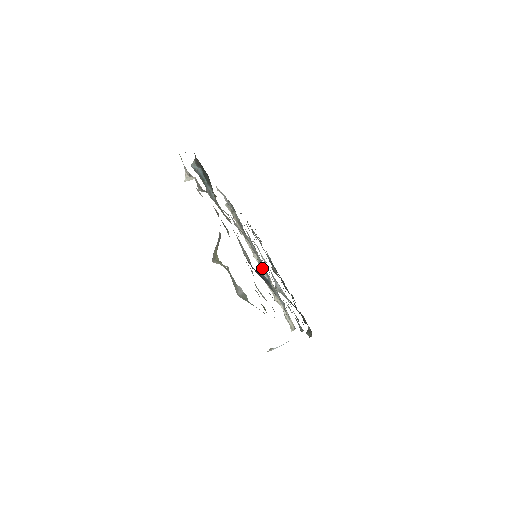
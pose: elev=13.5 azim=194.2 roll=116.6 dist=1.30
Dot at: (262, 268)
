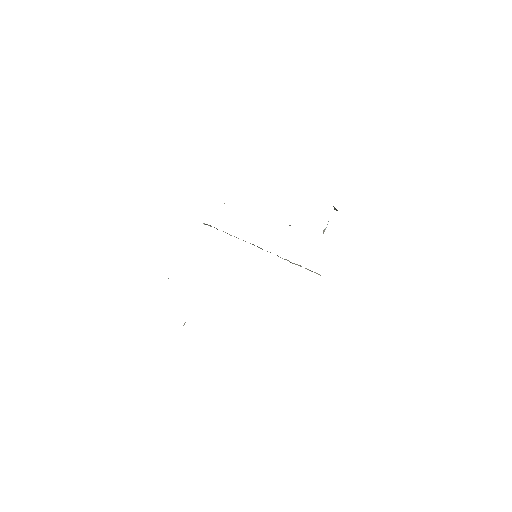
Dot at: (267, 251)
